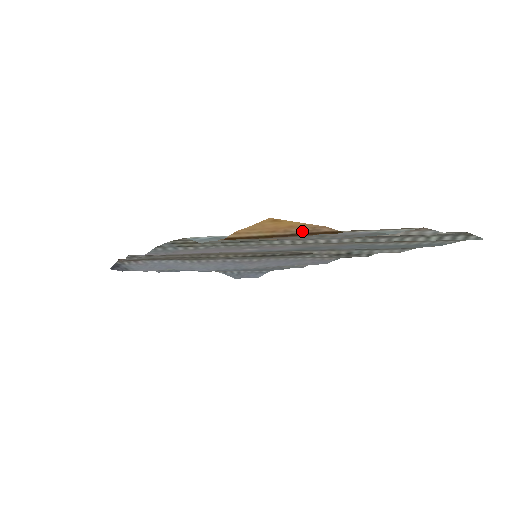
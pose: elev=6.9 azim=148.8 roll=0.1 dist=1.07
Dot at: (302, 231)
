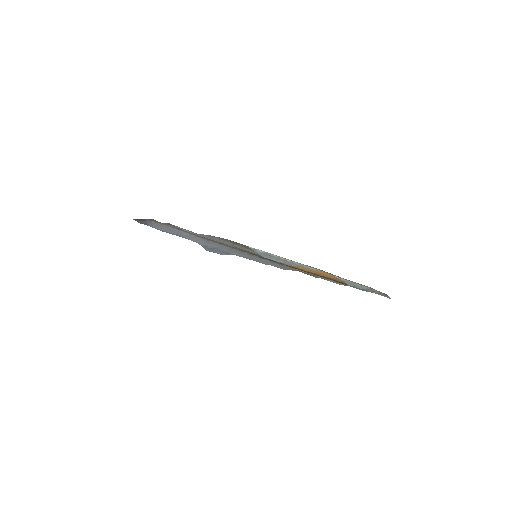
Dot at: (329, 277)
